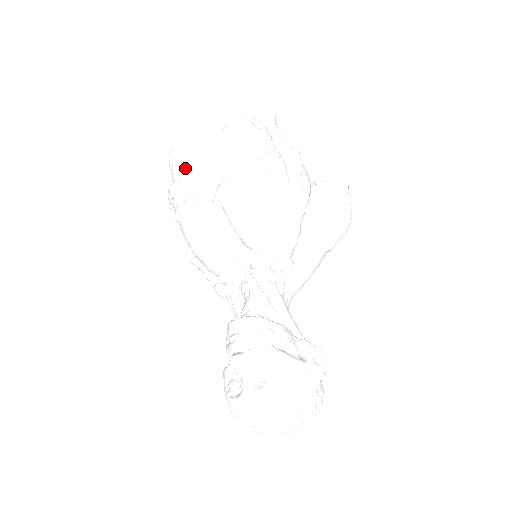
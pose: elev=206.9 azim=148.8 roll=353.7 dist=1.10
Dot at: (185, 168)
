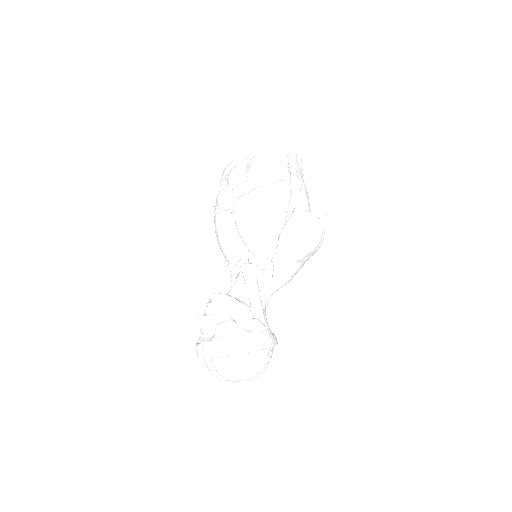
Dot at: (223, 186)
